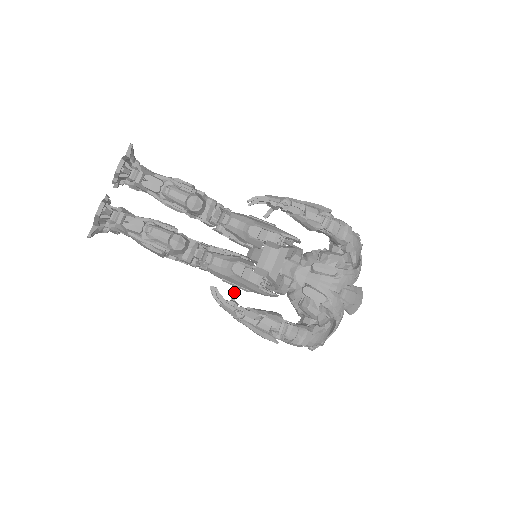
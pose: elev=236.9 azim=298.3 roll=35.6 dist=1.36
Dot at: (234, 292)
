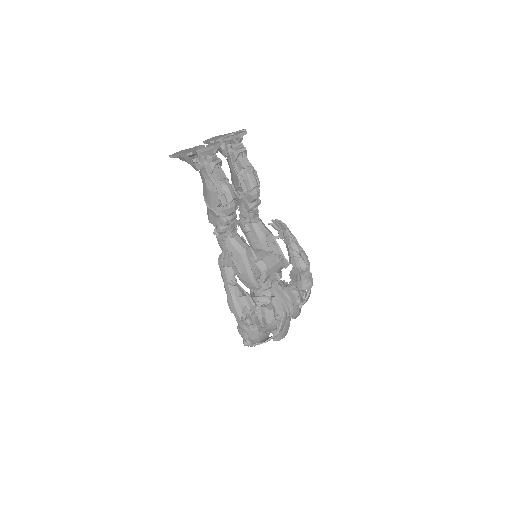
Dot at: occluded
